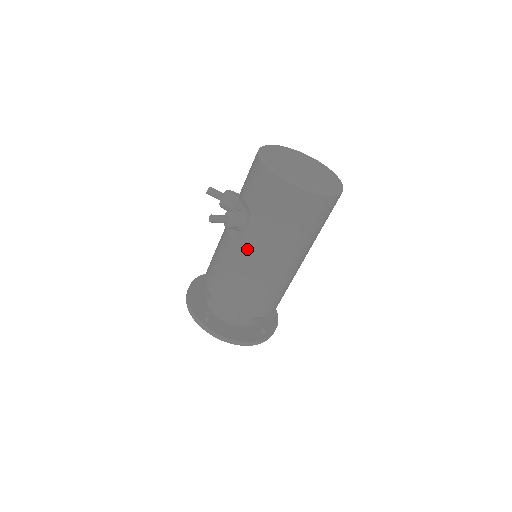
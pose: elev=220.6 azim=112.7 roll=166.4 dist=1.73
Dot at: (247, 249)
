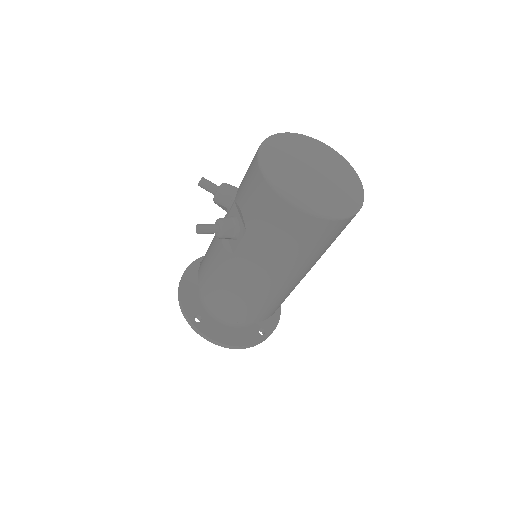
Dot at: (241, 263)
